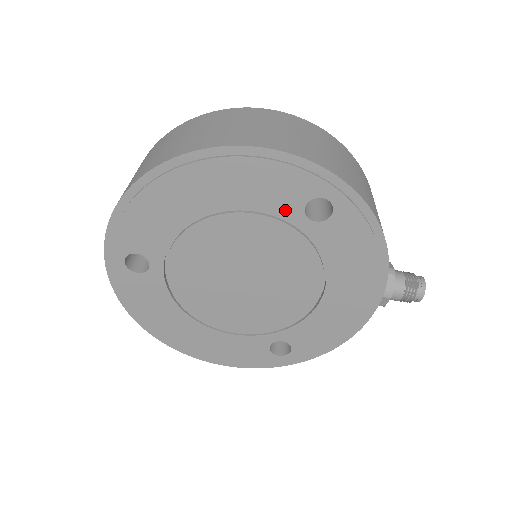
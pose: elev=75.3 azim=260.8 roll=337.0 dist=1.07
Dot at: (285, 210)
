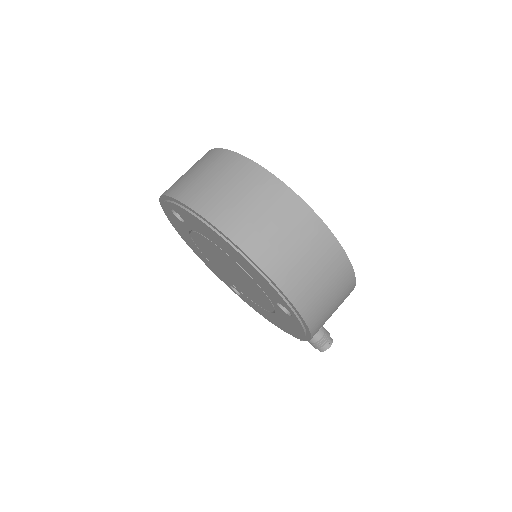
Dot at: (267, 292)
